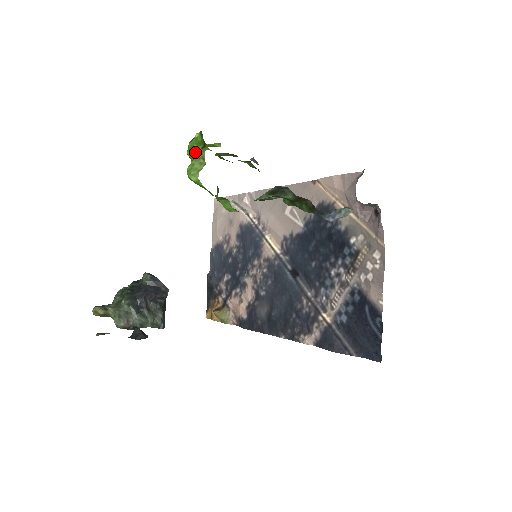
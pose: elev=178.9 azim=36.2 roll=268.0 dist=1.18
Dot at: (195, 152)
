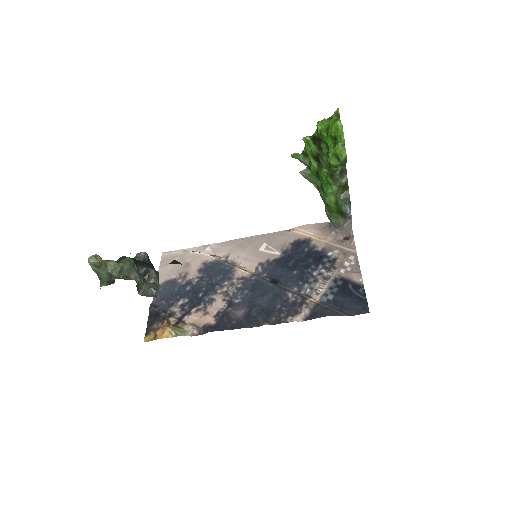
Dot at: (326, 123)
